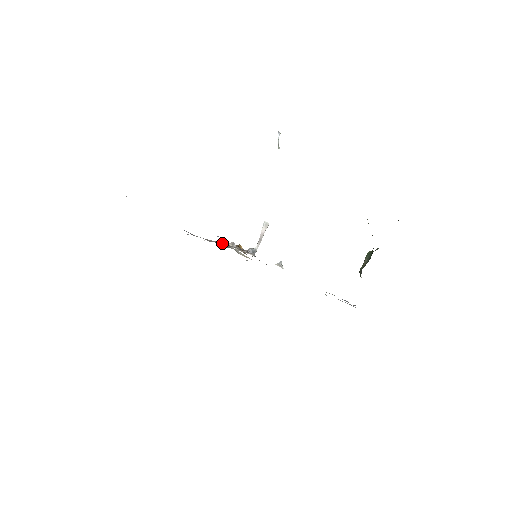
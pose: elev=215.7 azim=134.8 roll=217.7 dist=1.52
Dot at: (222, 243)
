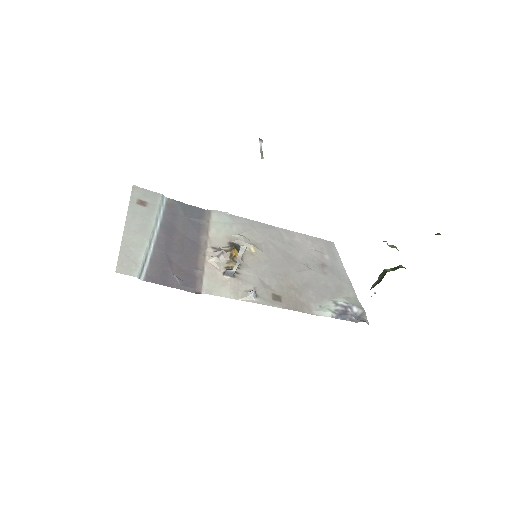
Dot at: (206, 256)
